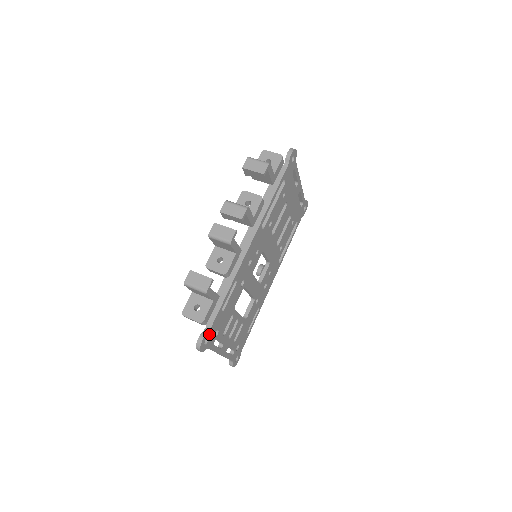
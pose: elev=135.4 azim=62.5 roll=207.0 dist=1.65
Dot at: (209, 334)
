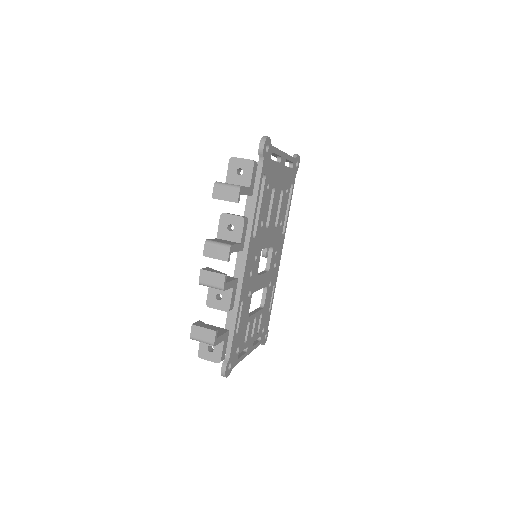
Dot at: (230, 360)
